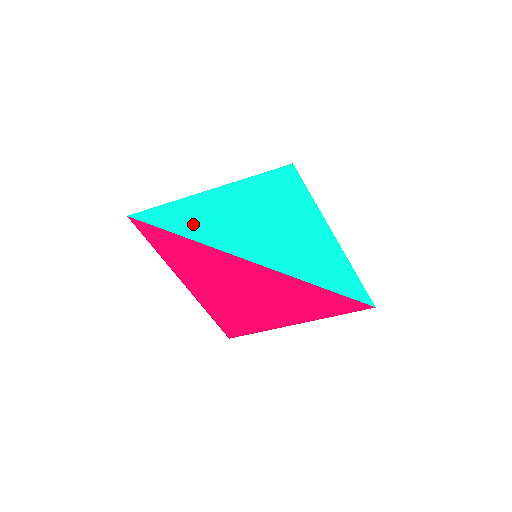
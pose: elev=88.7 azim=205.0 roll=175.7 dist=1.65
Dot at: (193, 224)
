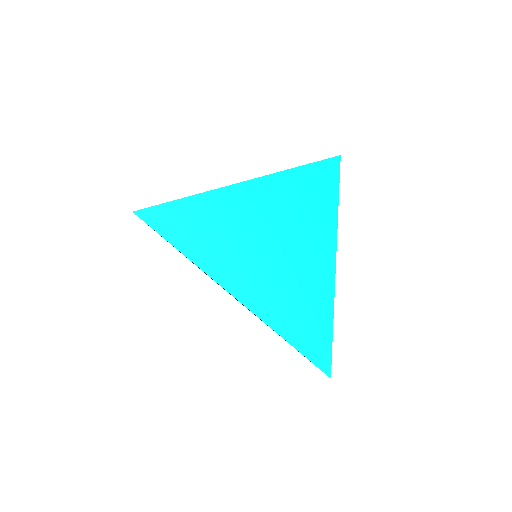
Dot at: (197, 236)
